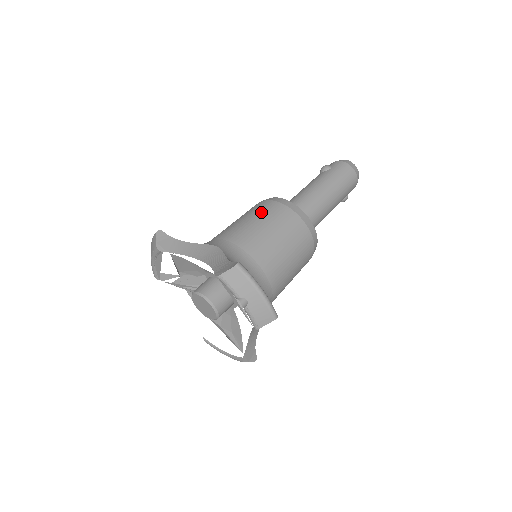
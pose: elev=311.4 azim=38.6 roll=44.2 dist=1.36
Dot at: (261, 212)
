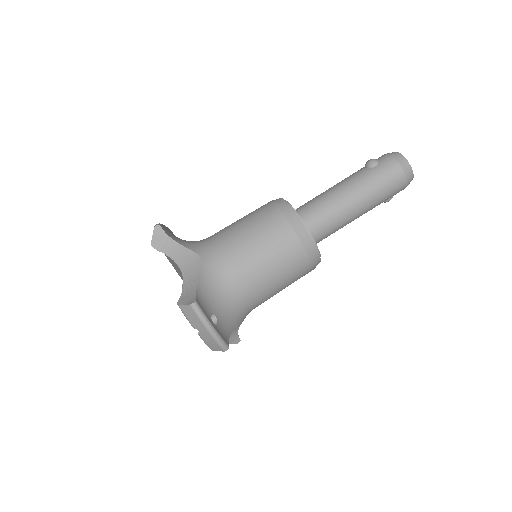
Dot at: (261, 223)
